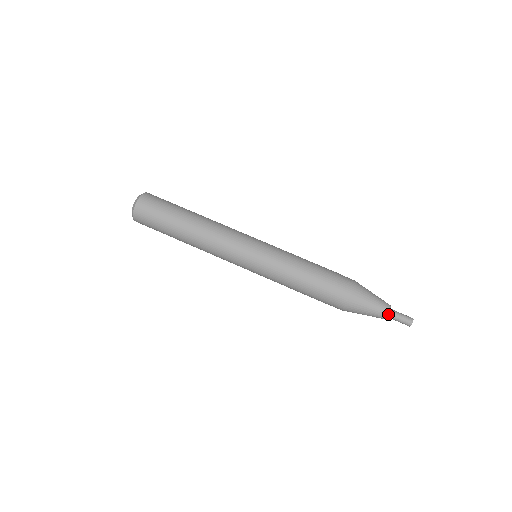
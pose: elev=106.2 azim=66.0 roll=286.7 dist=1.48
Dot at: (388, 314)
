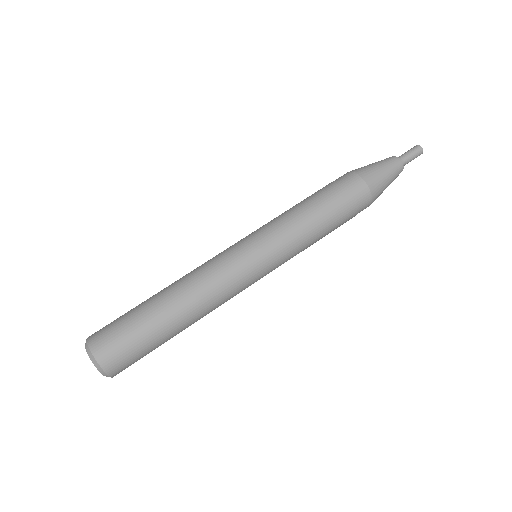
Dot at: (399, 161)
